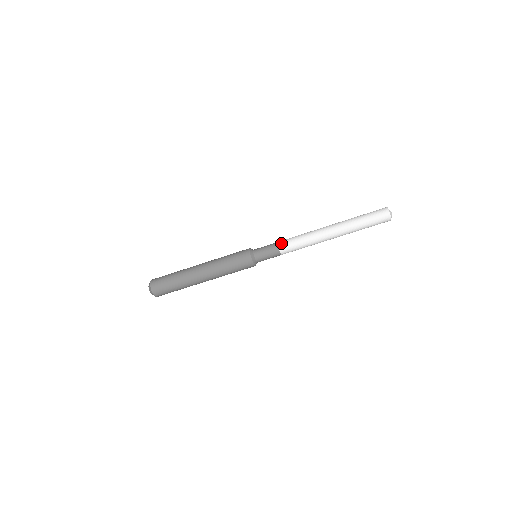
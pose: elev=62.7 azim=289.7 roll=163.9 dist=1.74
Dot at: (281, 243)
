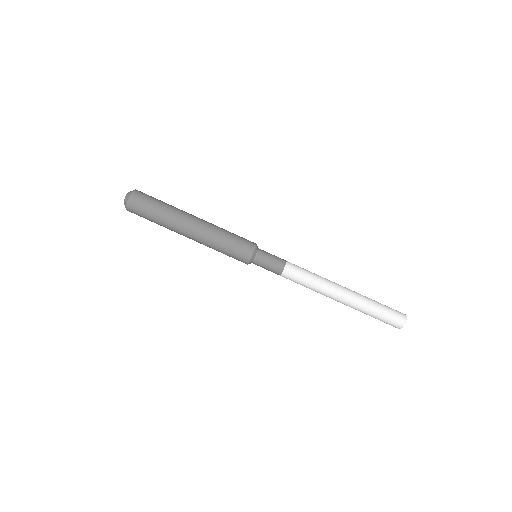
Dot at: (290, 264)
